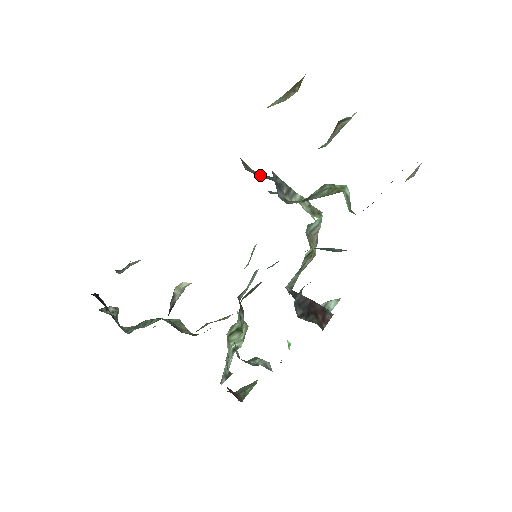
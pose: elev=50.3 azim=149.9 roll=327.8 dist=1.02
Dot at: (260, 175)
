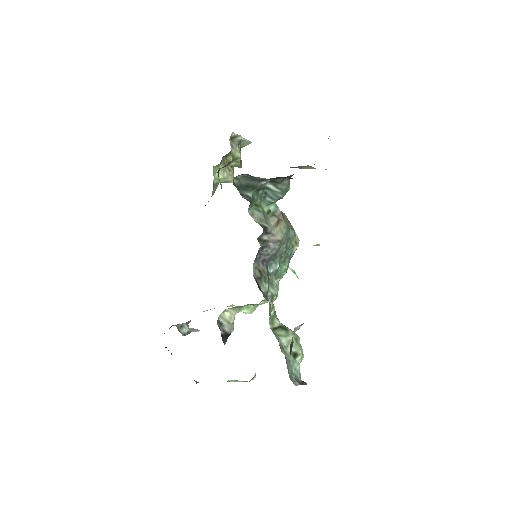
Dot at: occluded
